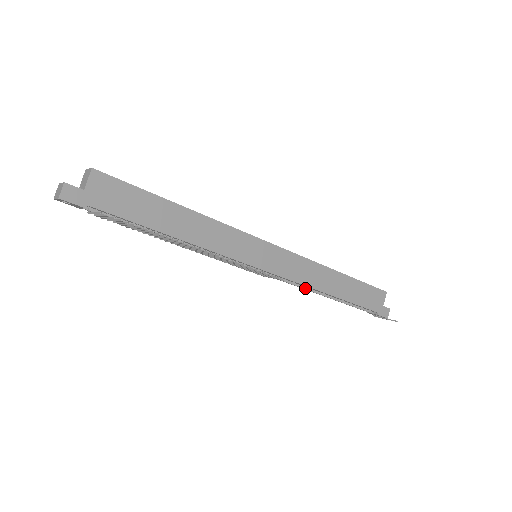
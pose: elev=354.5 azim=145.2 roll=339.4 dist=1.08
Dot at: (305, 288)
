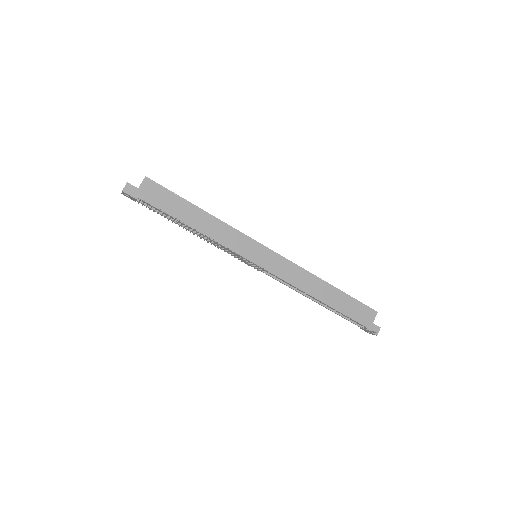
Dot at: (297, 290)
